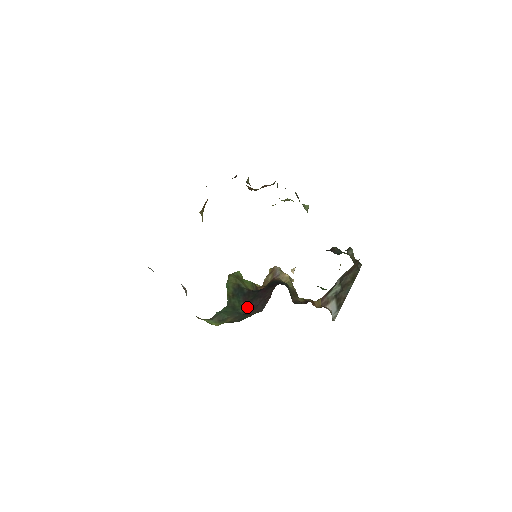
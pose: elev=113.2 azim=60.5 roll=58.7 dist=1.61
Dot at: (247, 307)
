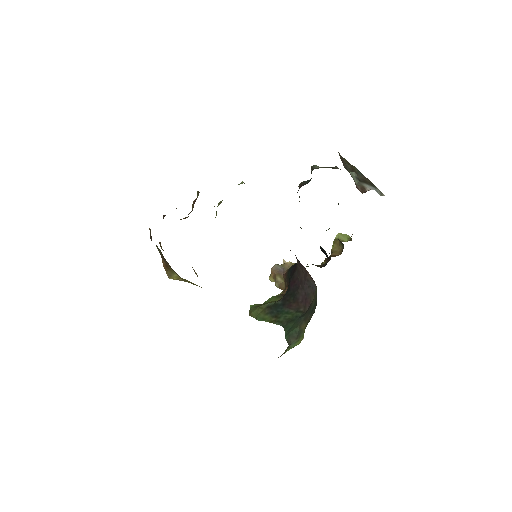
Dot at: (299, 307)
